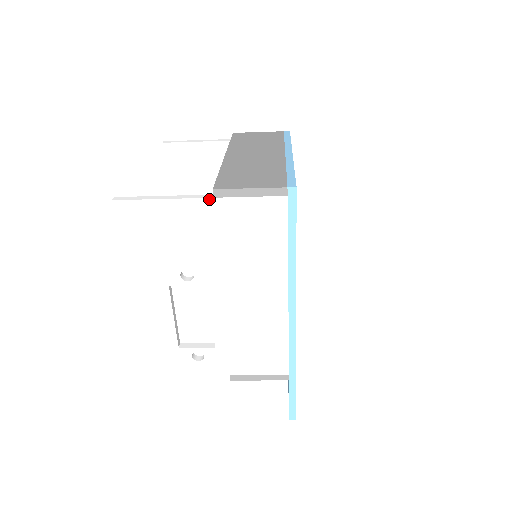
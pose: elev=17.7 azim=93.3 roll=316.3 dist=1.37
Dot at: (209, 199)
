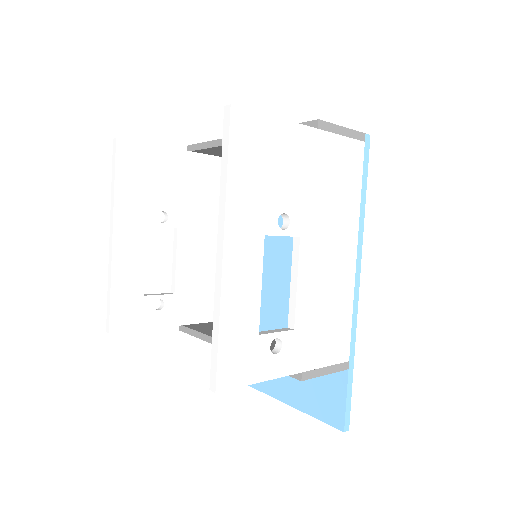
Dot at: (314, 129)
